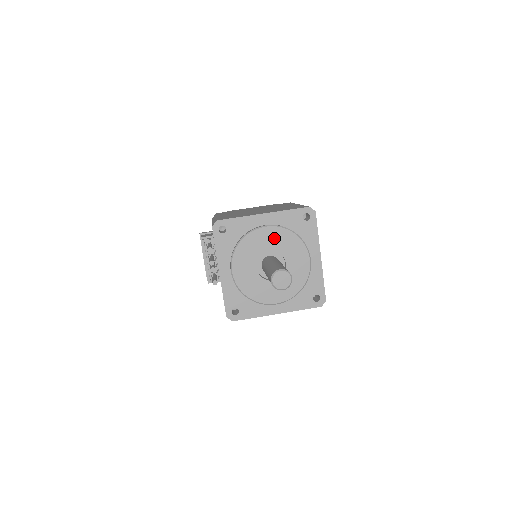
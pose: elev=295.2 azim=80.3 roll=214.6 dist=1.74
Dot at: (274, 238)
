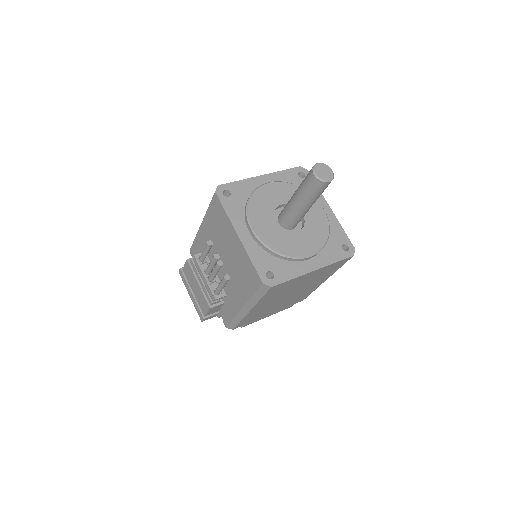
Dot at: (281, 192)
